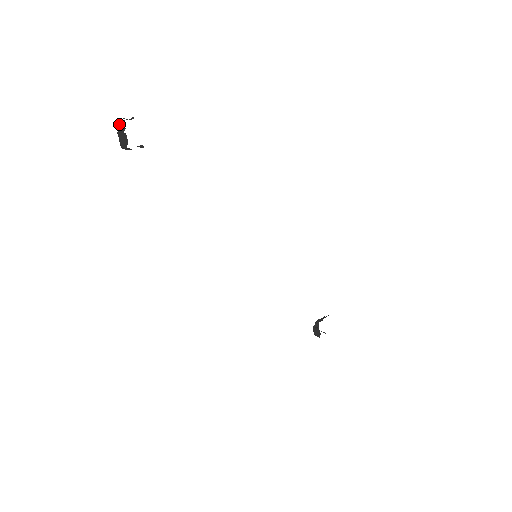
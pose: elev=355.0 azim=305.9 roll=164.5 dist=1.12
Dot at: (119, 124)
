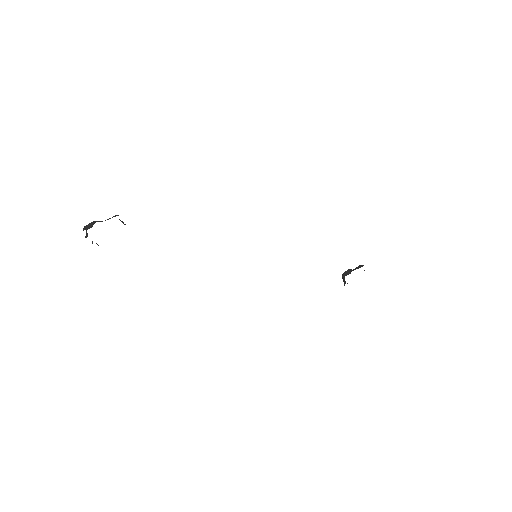
Dot at: (85, 227)
